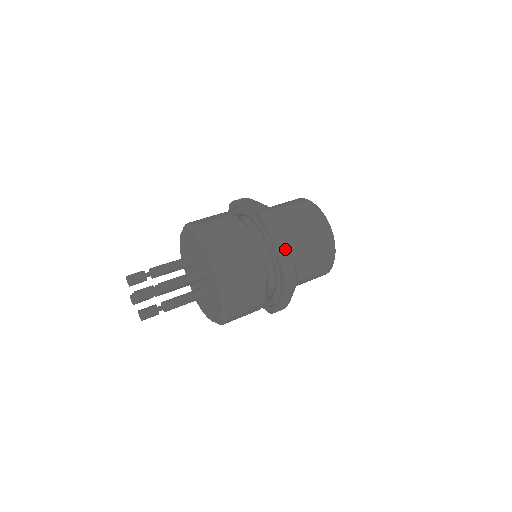
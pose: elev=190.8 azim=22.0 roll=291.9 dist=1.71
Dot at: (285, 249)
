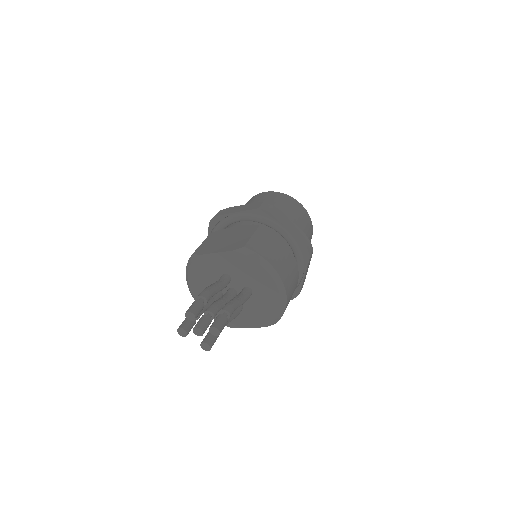
Dot at: (244, 207)
